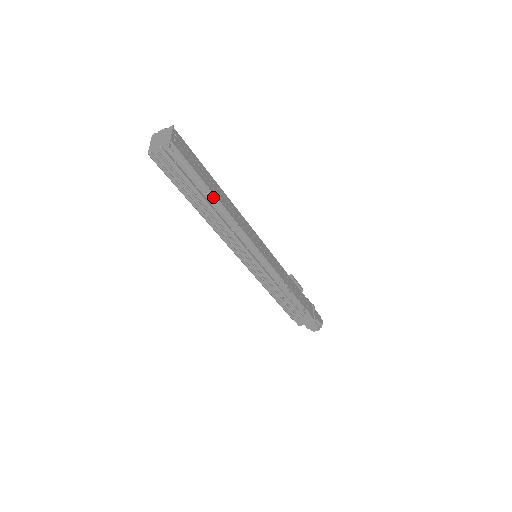
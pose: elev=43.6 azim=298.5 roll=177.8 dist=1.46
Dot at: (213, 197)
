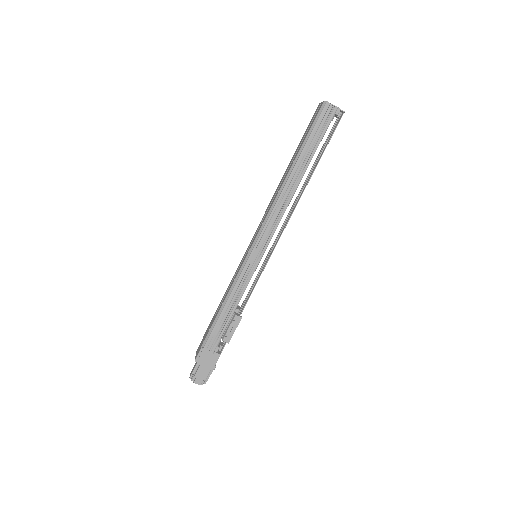
Dot at: occluded
